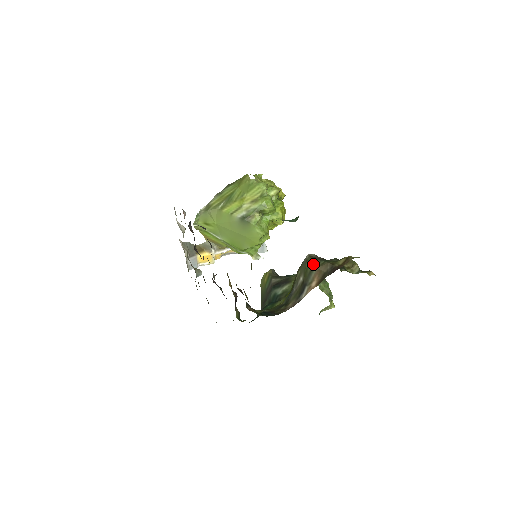
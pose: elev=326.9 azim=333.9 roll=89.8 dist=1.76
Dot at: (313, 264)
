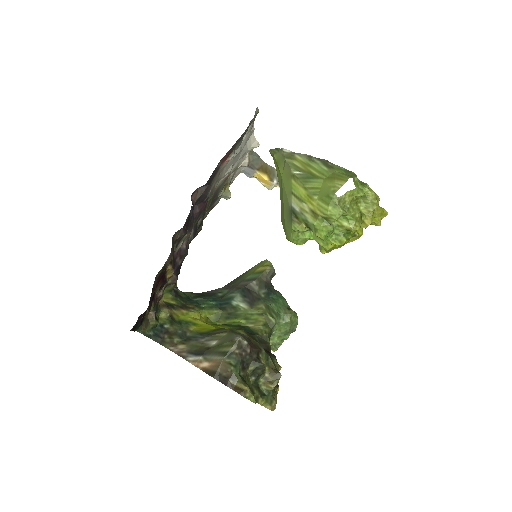
Dot at: (227, 352)
